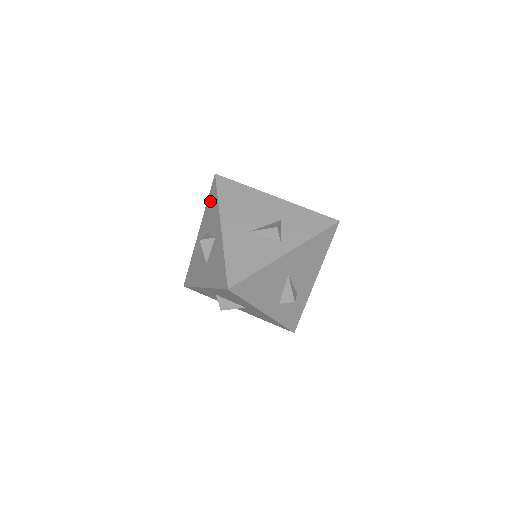
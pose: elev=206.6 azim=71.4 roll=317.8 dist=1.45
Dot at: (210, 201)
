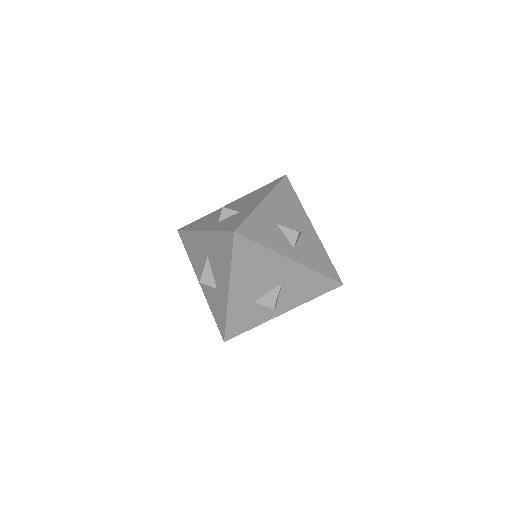
Dot at: occluded
